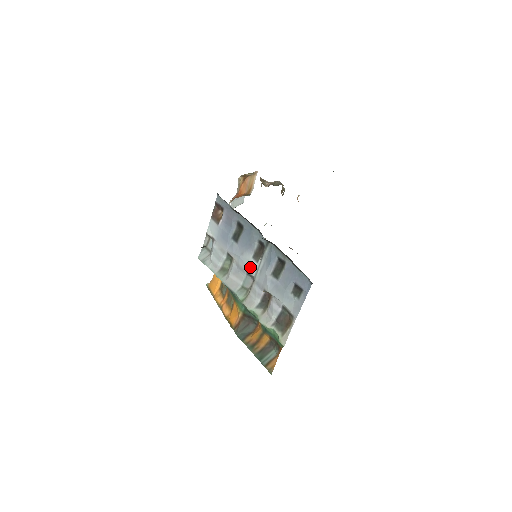
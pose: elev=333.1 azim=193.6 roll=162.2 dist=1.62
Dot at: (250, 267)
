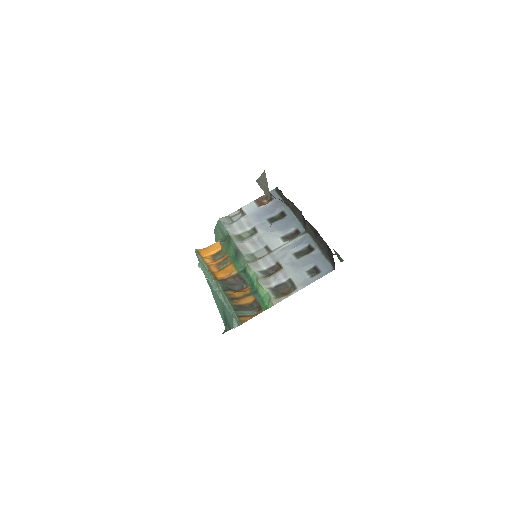
Dot at: (274, 242)
